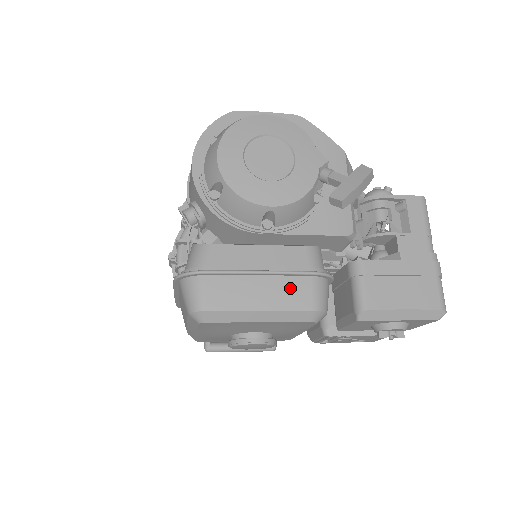
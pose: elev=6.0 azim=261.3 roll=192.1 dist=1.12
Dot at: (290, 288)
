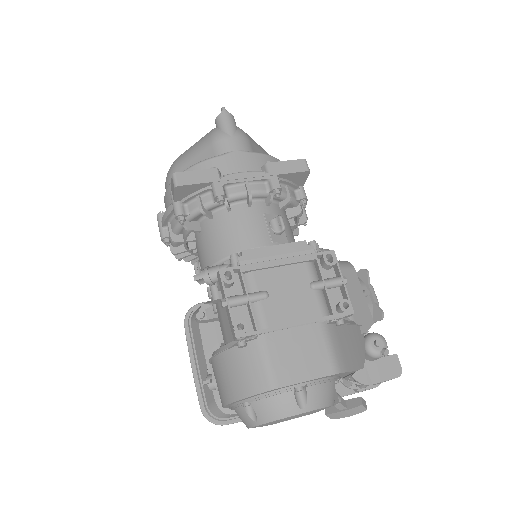
Dot at: occluded
